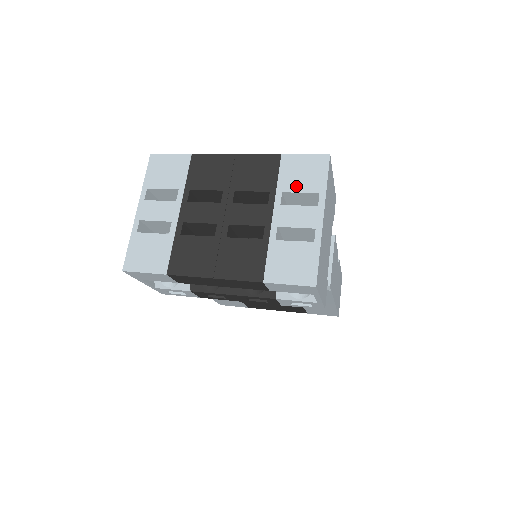
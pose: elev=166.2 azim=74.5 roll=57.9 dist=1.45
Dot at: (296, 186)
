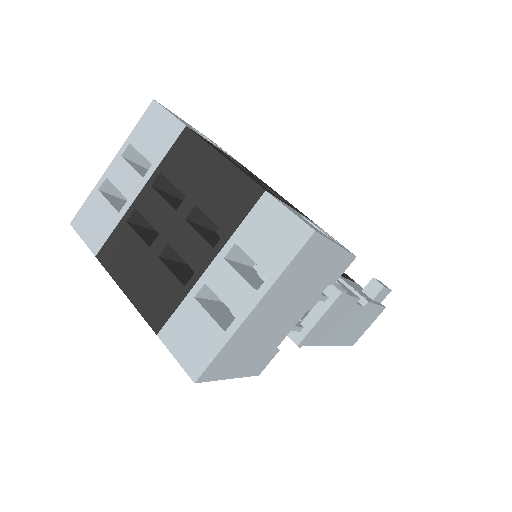
Dot at: (253, 246)
